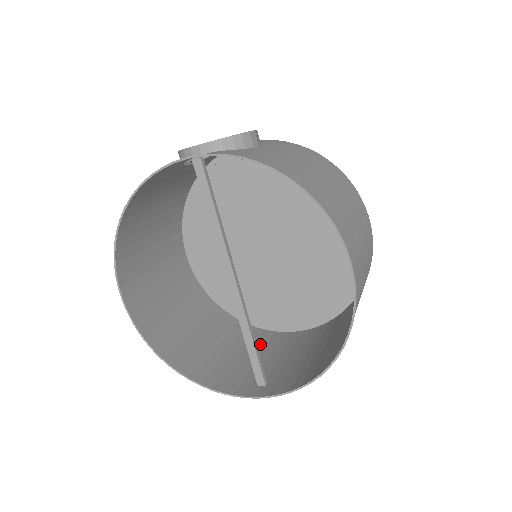
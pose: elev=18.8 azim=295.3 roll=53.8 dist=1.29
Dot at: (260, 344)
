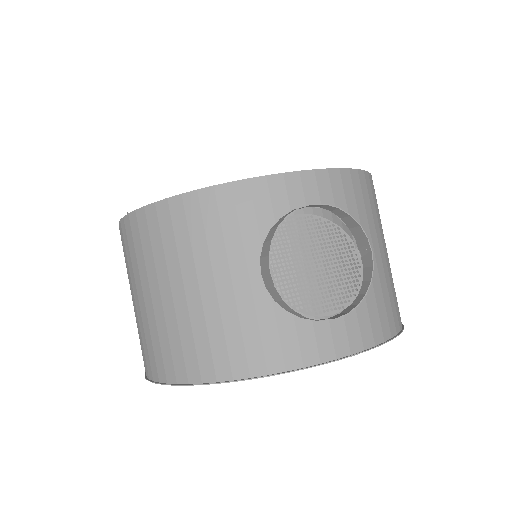
Dot at: occluded
